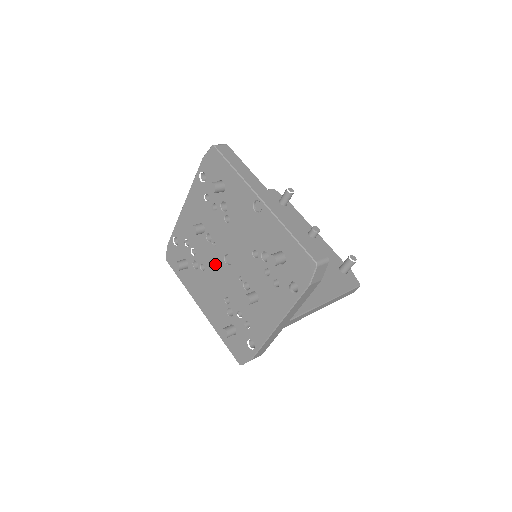
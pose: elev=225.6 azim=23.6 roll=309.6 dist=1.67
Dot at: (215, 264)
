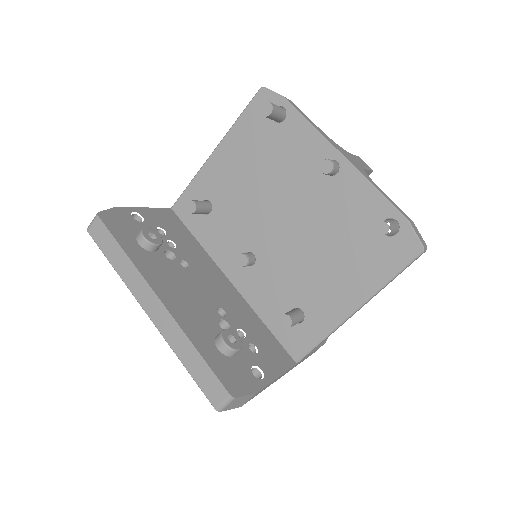
Dot at: occluded
